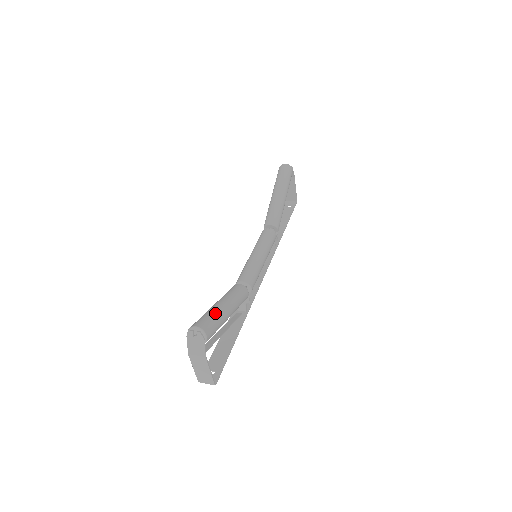
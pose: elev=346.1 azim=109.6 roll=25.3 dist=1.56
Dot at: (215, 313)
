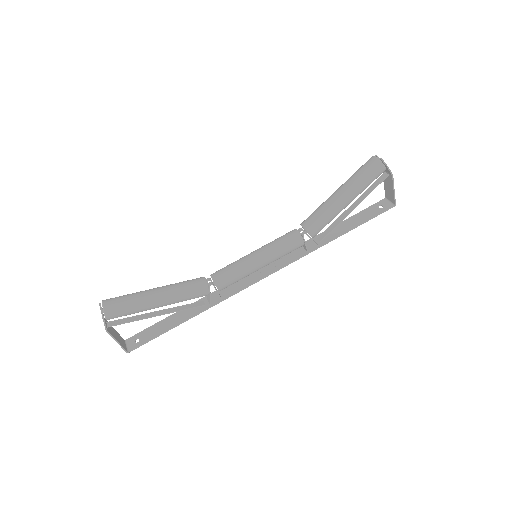
Dot at: (136, 298)
